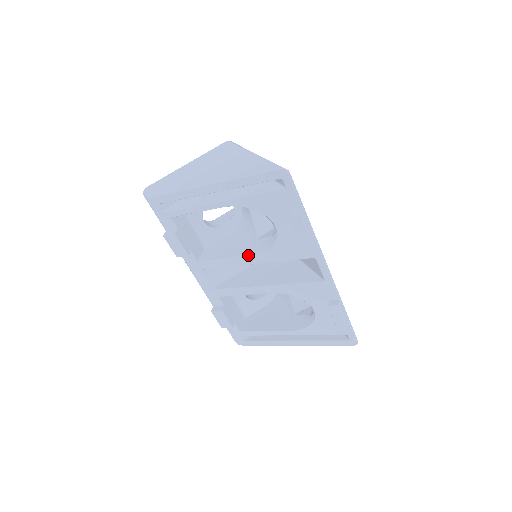
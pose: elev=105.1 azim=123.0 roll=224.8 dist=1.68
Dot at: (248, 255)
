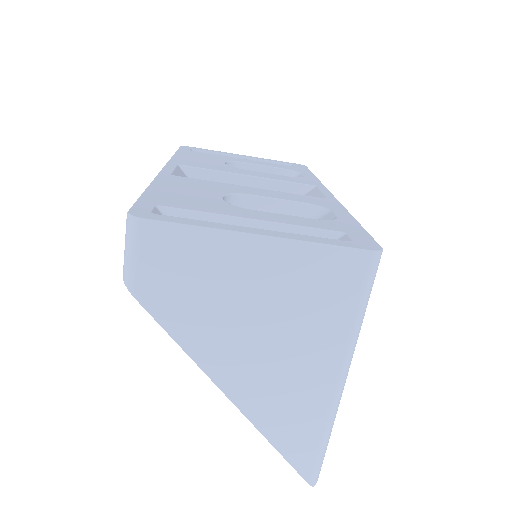
Dot at: occluded
